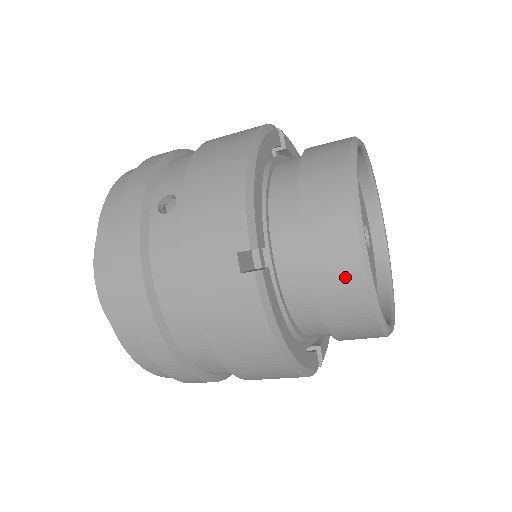
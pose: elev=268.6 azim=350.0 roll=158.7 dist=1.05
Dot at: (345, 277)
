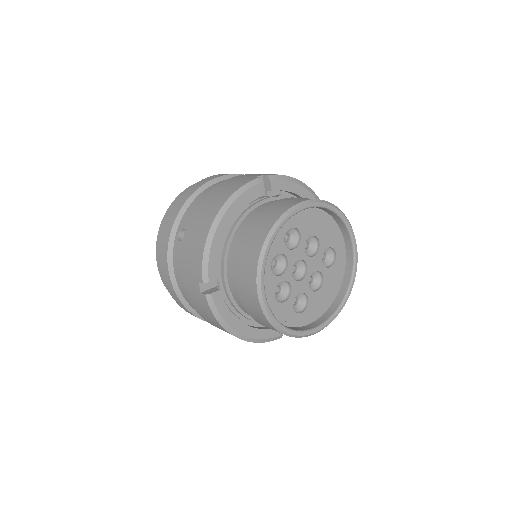
Dot at: (255, 308)
